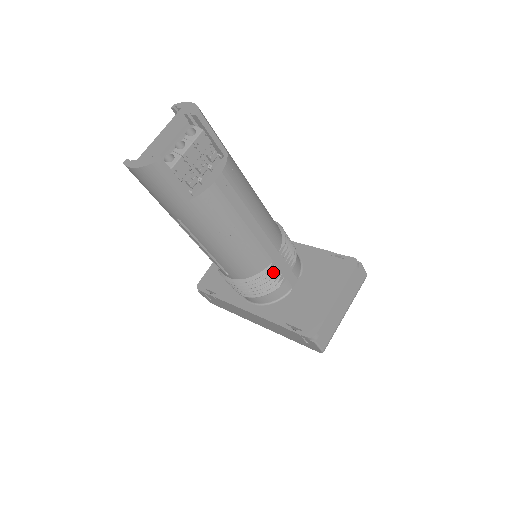
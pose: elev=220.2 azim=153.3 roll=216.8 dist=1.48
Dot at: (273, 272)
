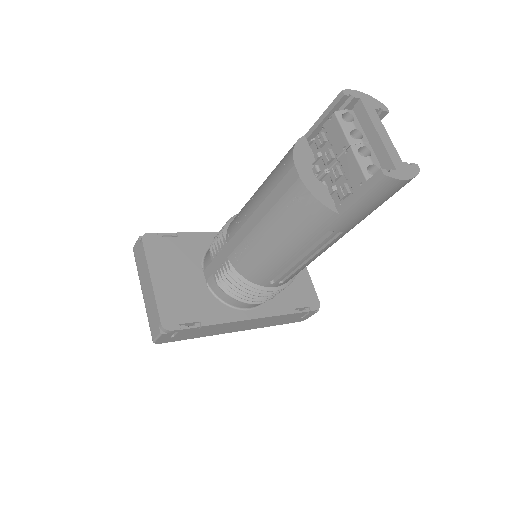
Dot at: occluded
